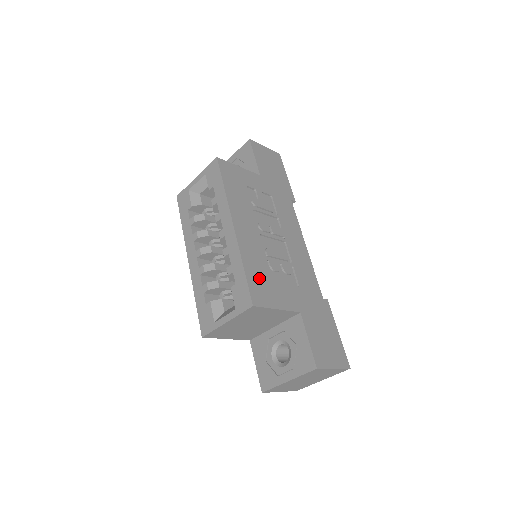
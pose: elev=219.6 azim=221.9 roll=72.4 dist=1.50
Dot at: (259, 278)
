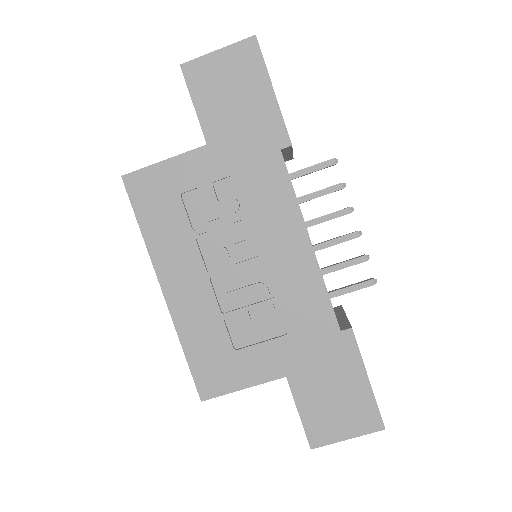
Dot at: (210, 356)
